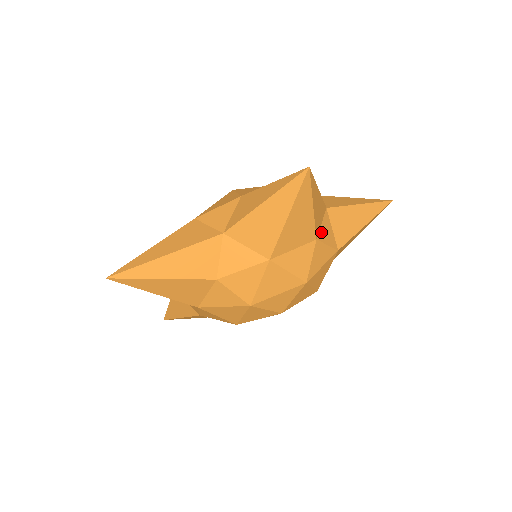
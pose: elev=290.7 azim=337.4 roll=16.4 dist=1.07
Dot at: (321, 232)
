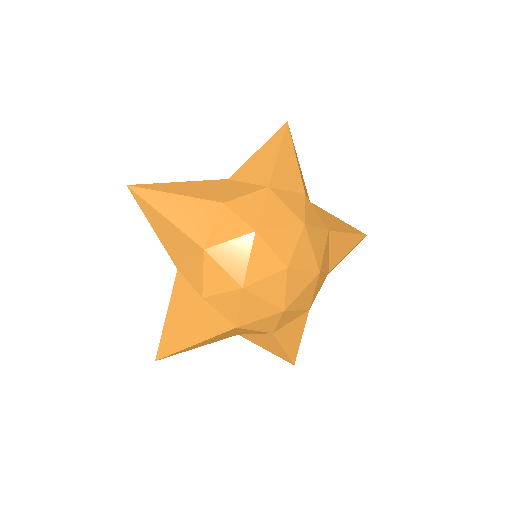
Dot at: occluded
